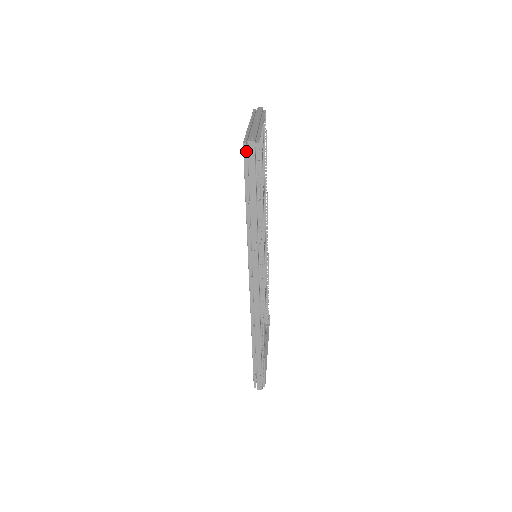
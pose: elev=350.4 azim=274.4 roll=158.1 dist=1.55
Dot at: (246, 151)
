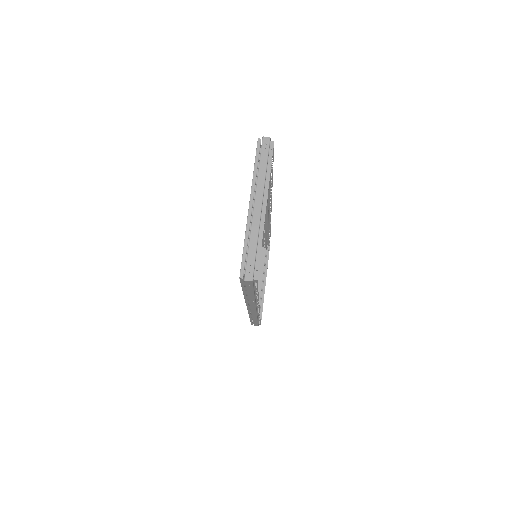
Dot at: occluded
